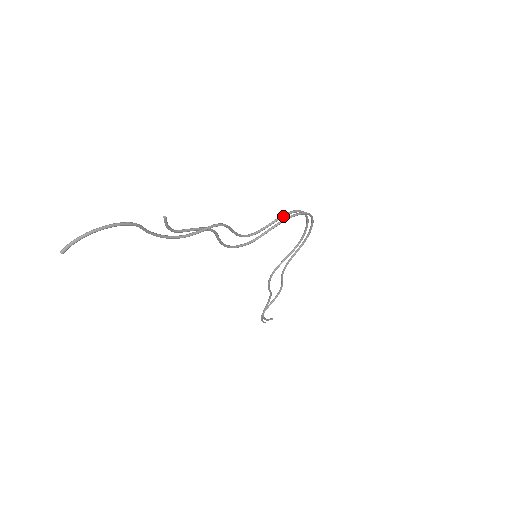
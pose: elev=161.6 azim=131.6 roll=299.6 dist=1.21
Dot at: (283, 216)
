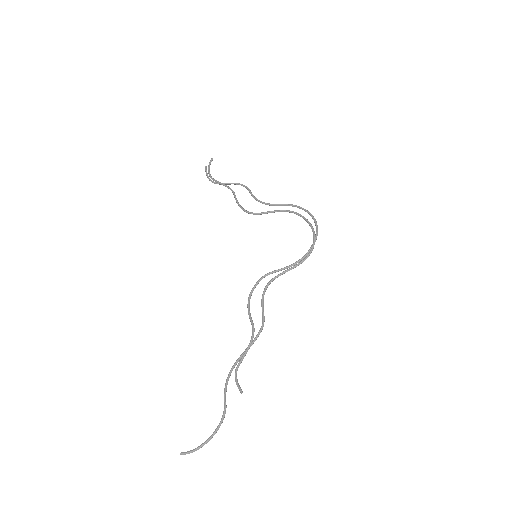
Dot at: occluded
